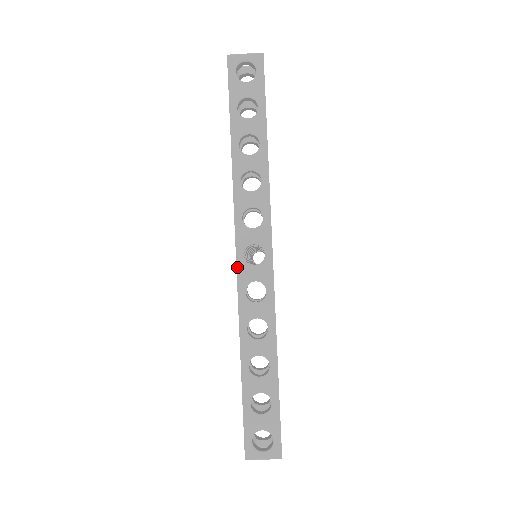
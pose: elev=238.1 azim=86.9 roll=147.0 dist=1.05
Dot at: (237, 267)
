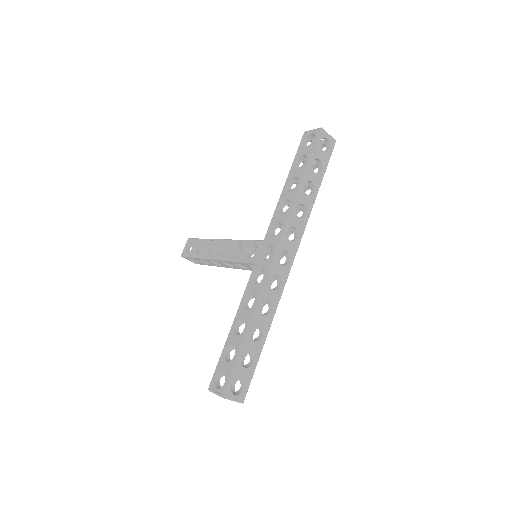
Dot at: (273, 261)
